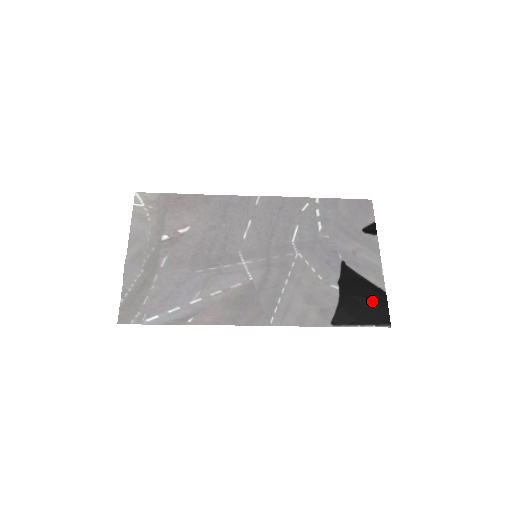
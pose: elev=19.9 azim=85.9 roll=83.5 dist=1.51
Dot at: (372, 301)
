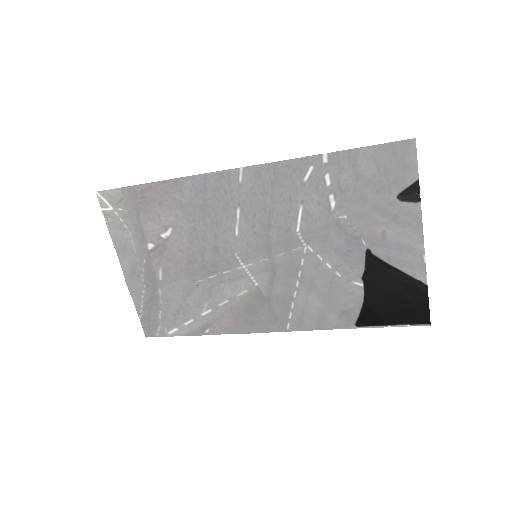
Dot at: (407, 298)
